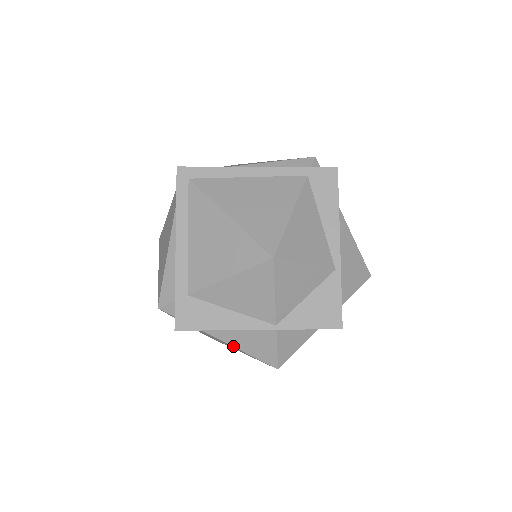
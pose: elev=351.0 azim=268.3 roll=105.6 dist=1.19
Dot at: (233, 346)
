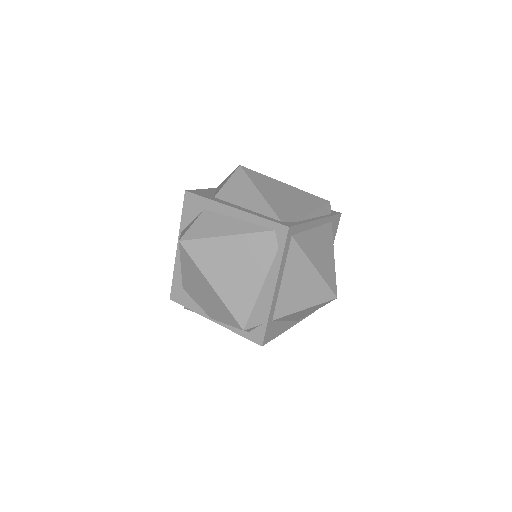
Dot at: occluded
